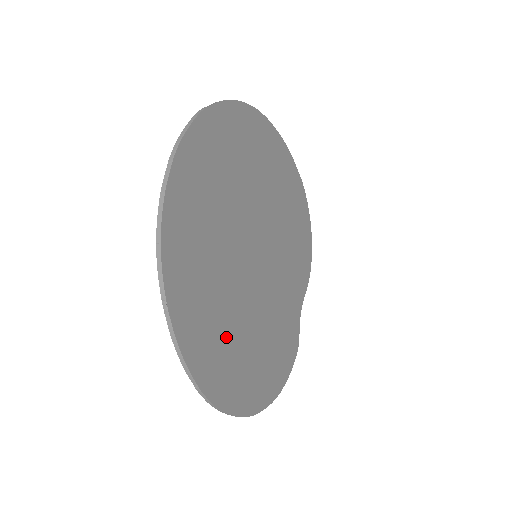
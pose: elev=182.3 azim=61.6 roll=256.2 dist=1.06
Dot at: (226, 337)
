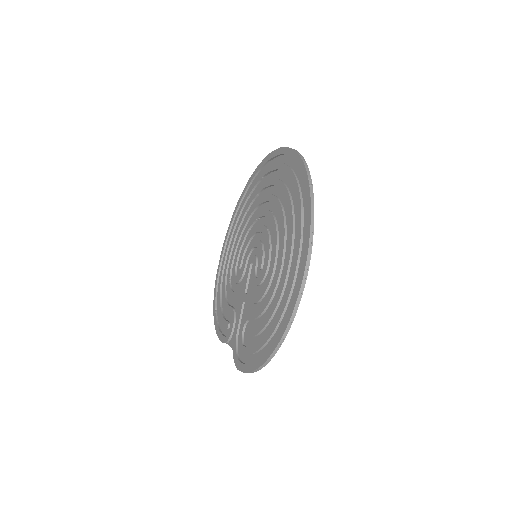
Dot at: occluded
